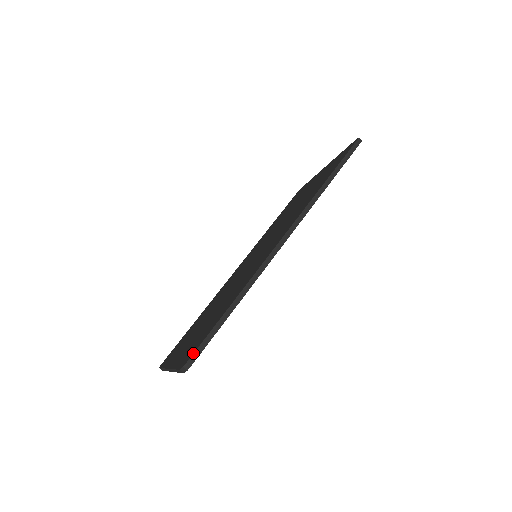
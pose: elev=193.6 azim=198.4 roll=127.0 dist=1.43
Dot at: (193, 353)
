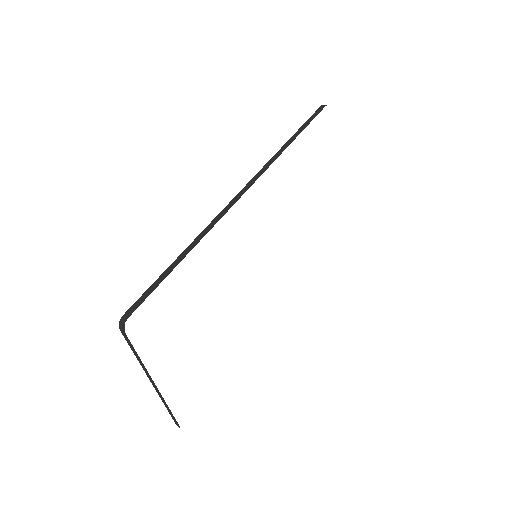
Dot at: occluded
